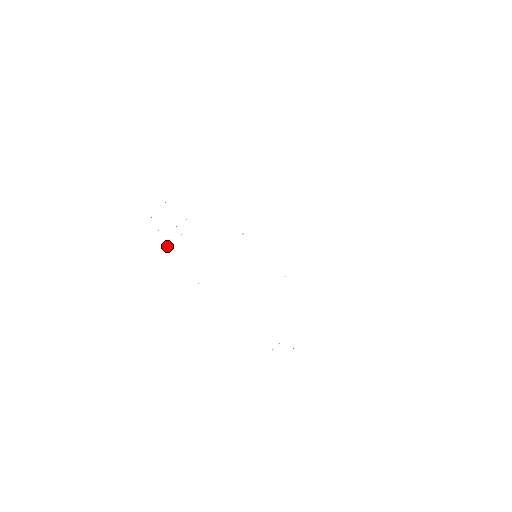
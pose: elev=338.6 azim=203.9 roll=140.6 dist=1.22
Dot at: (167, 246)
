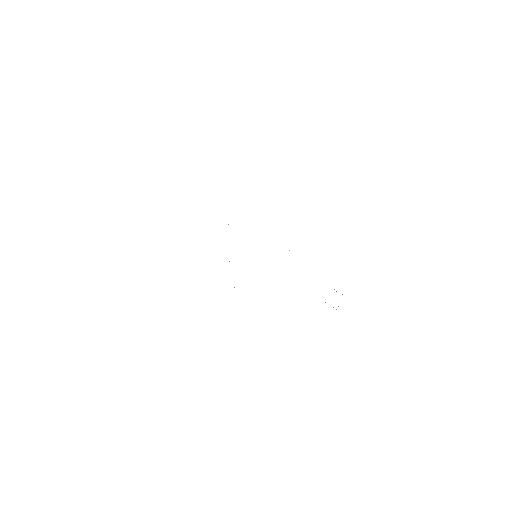
Dot at: occluded
